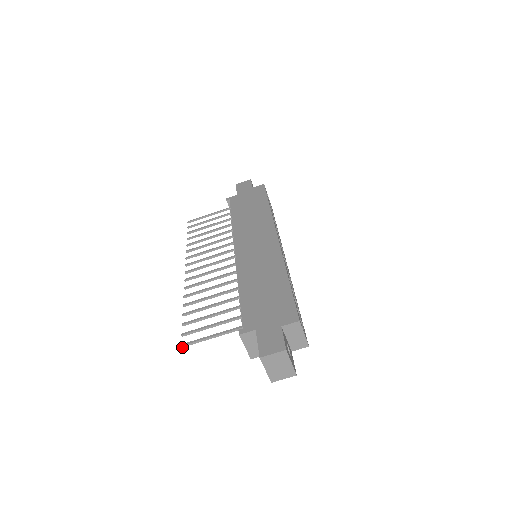
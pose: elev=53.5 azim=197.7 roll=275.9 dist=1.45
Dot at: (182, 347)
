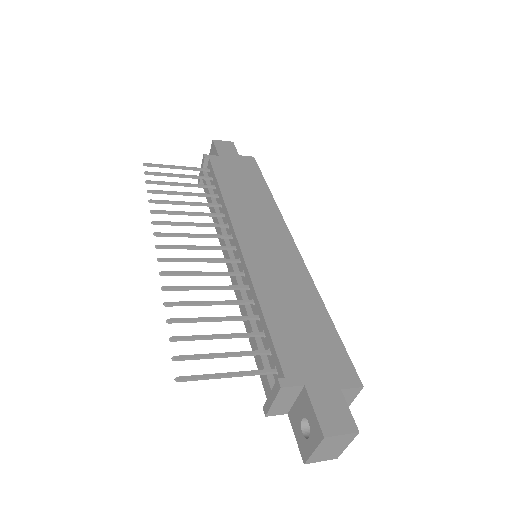
Dot at: (177, 381)
